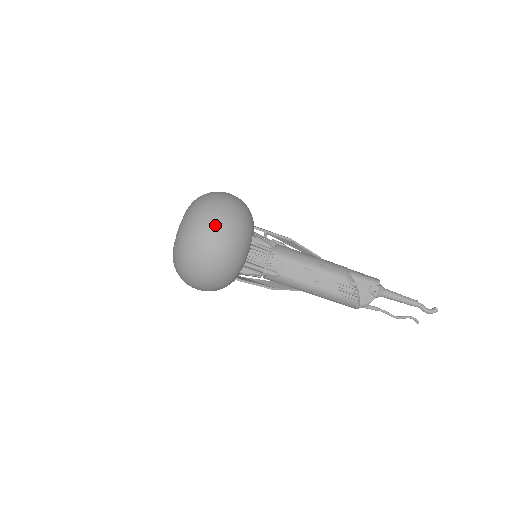
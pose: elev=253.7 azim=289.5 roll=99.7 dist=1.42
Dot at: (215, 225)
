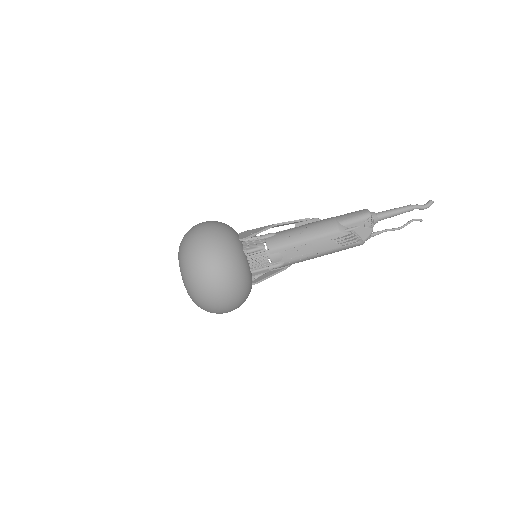
Dot at: (209, 272)
